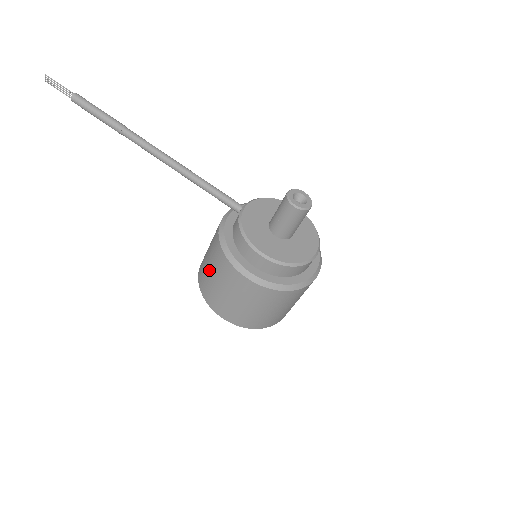
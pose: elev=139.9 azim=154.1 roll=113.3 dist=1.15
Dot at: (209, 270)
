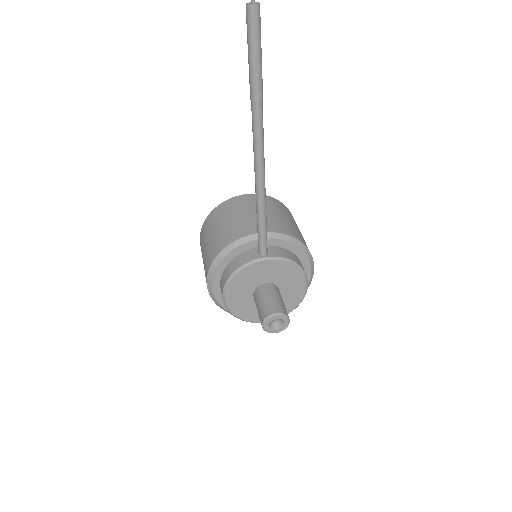
Dot at: (213, 232)
